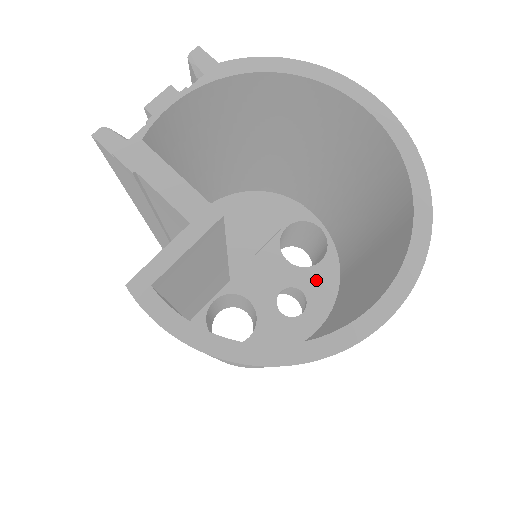
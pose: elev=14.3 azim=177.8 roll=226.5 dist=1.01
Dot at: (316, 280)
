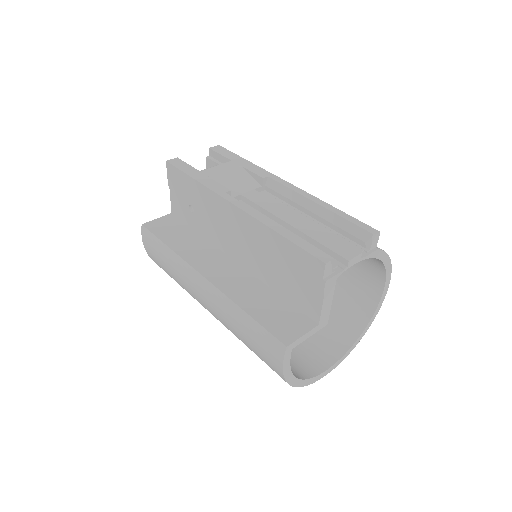
Dot at: occluded
